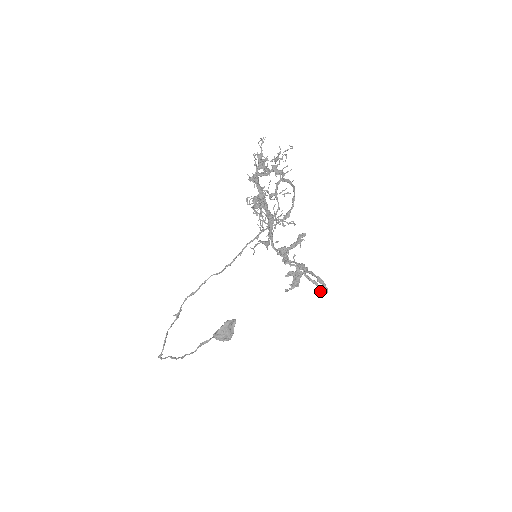
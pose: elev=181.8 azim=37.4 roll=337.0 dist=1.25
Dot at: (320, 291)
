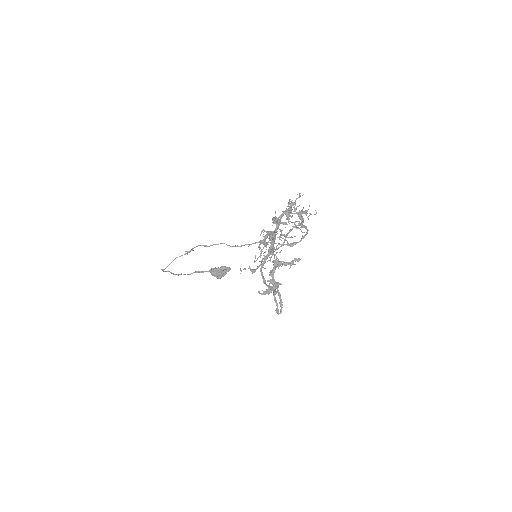
Dot at: (276, 310)
